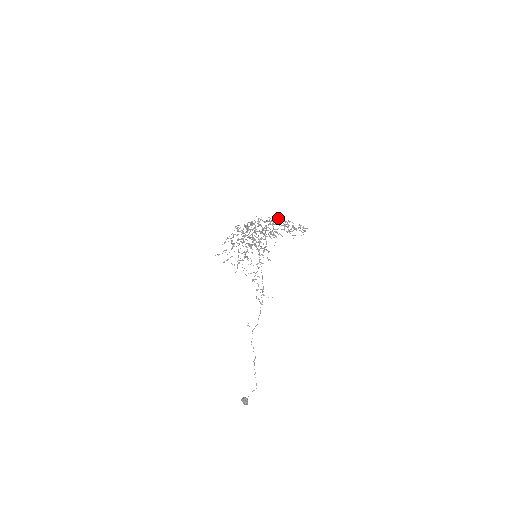
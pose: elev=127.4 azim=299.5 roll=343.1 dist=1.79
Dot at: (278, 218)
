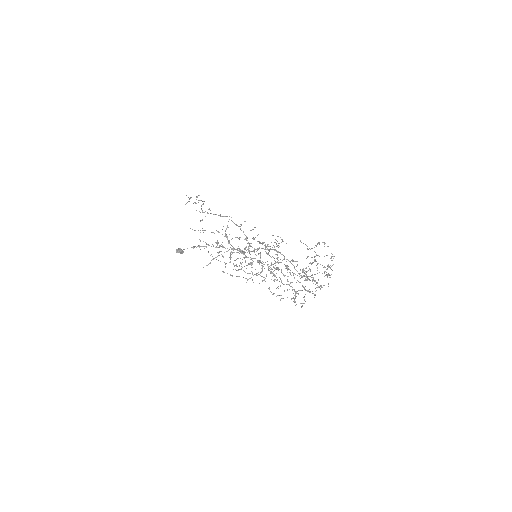
Dot at: (328, 286)
